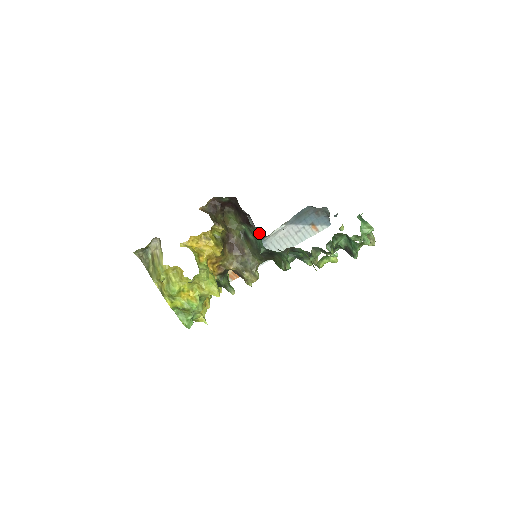
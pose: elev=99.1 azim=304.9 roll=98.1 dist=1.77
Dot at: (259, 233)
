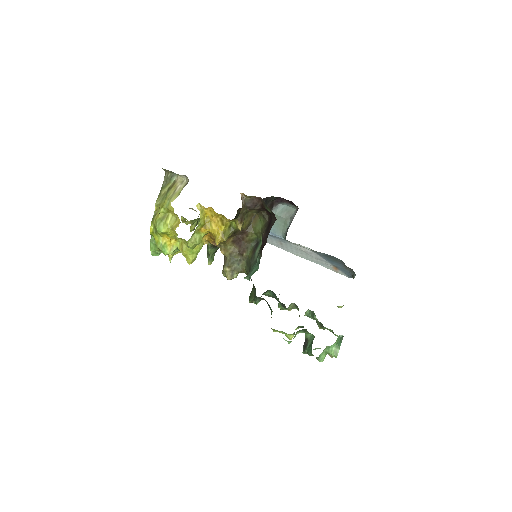
Dot at: occluded
